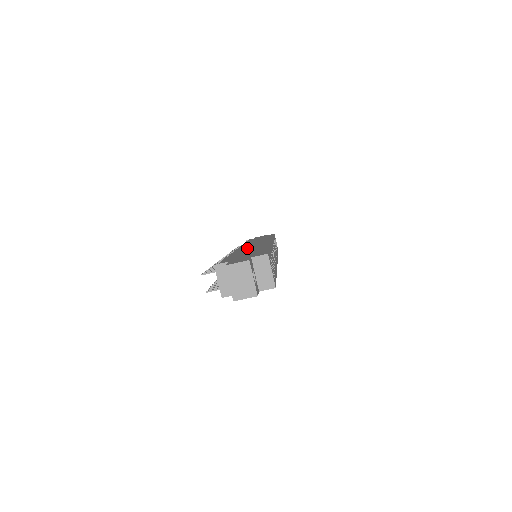
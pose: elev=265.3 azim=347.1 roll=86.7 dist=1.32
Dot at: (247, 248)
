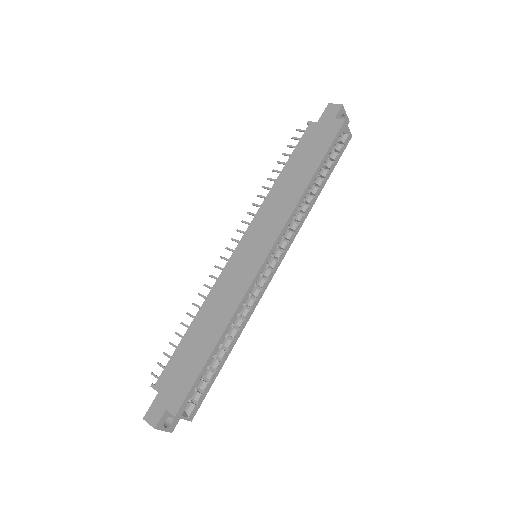
Dot at: (223, 291)
